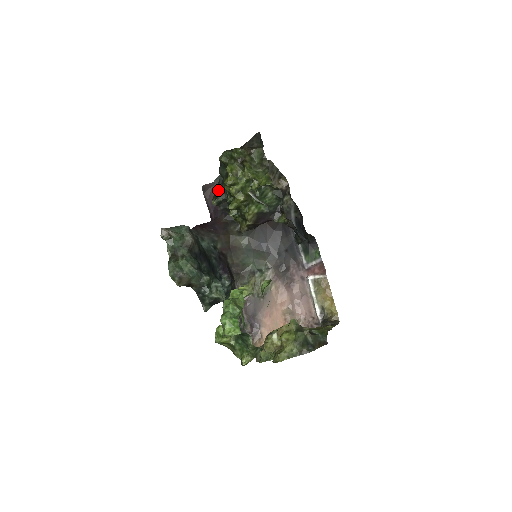
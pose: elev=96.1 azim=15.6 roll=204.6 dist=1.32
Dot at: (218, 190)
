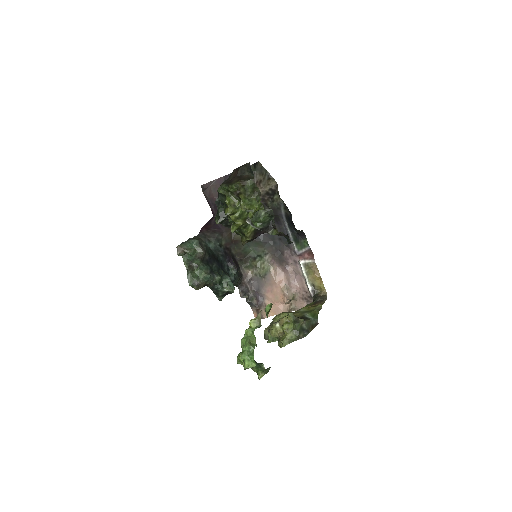
Dot at: (219, 211)
